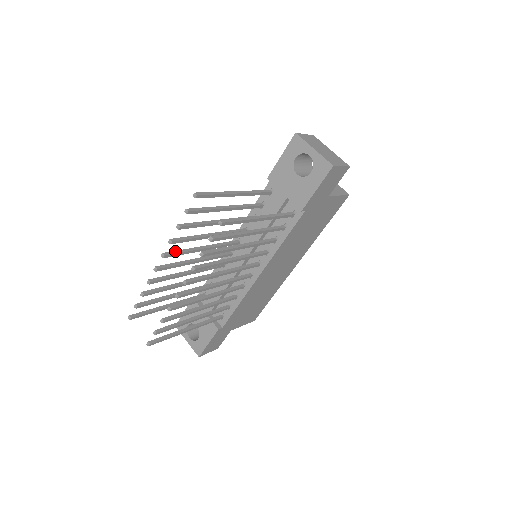
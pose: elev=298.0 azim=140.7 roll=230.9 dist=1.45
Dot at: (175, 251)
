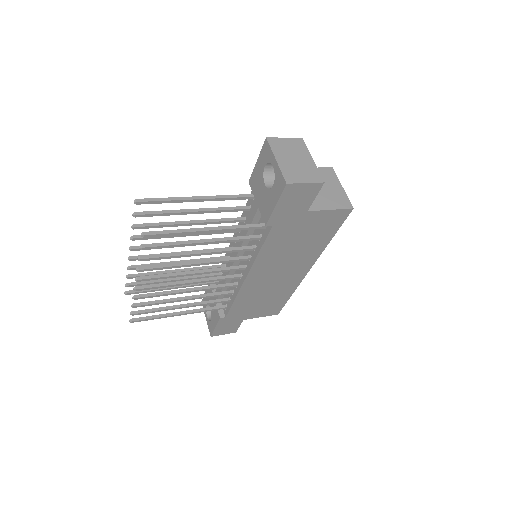
Dot at: occluded
